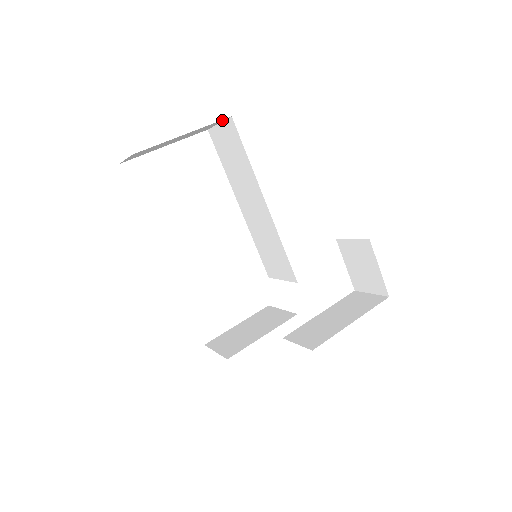
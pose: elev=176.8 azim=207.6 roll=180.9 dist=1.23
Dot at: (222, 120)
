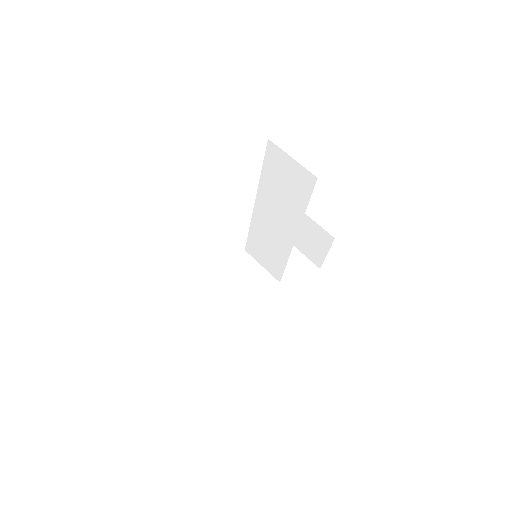
Dot at: occluded
